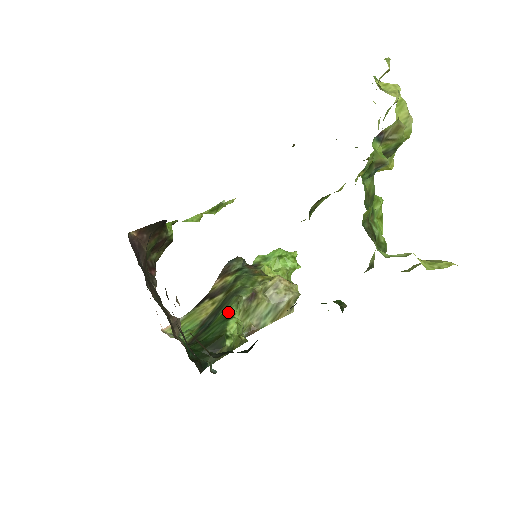
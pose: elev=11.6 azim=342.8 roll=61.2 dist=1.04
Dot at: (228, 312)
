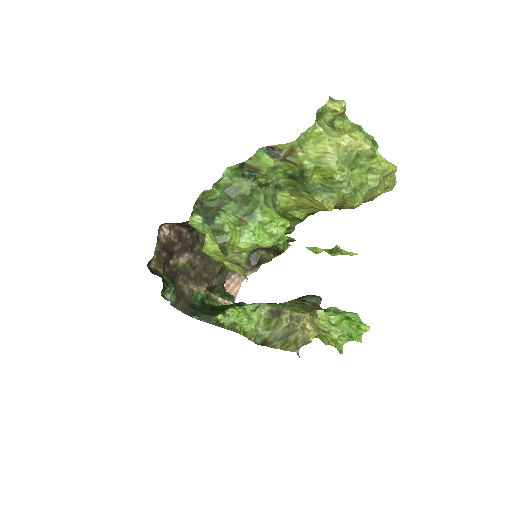
Dot at: (245, 303)
